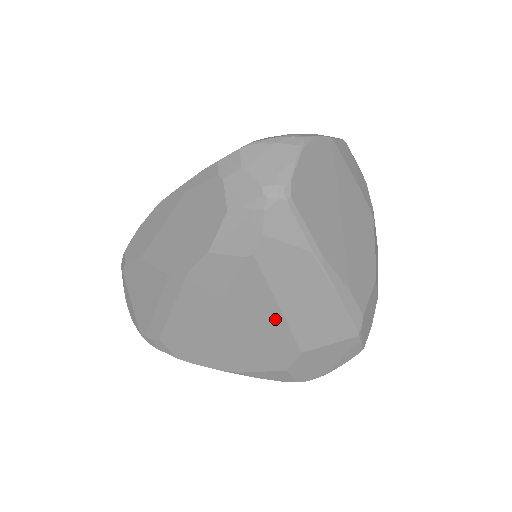
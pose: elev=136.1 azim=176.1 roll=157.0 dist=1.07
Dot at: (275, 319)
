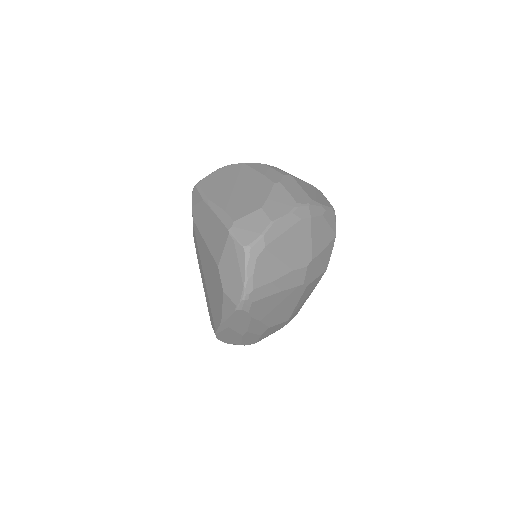
Dot at: (207, 252)
